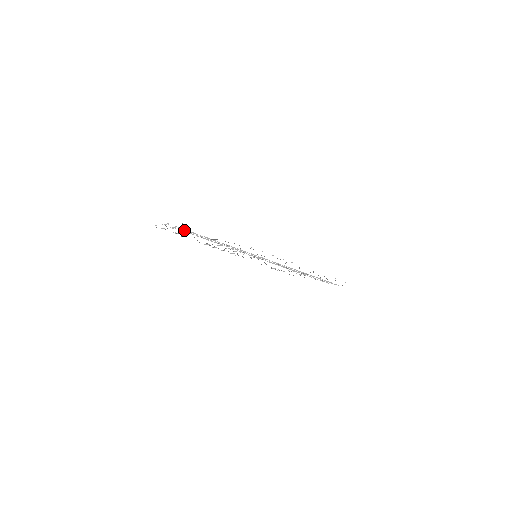
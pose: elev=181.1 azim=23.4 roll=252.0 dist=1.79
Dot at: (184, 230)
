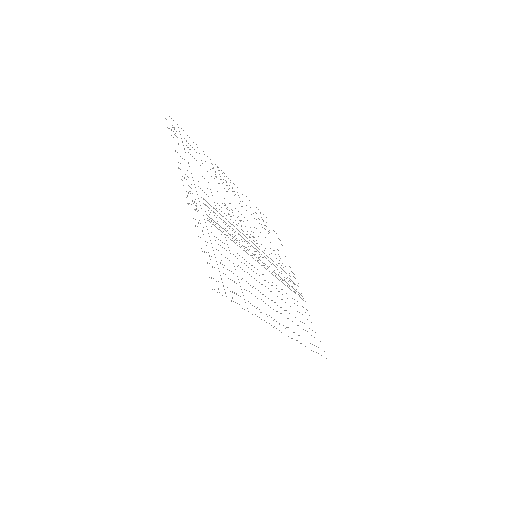
Dot at: (201, 208)
